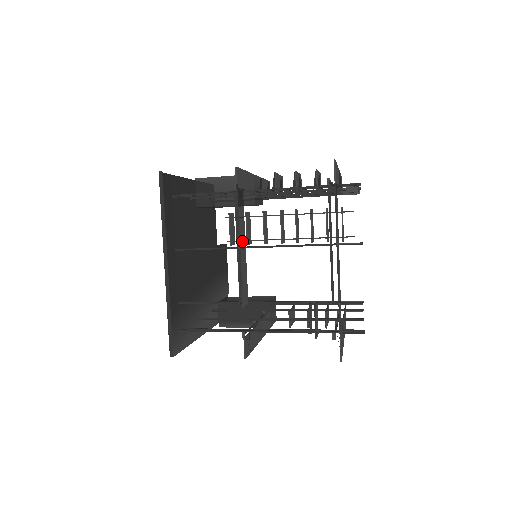
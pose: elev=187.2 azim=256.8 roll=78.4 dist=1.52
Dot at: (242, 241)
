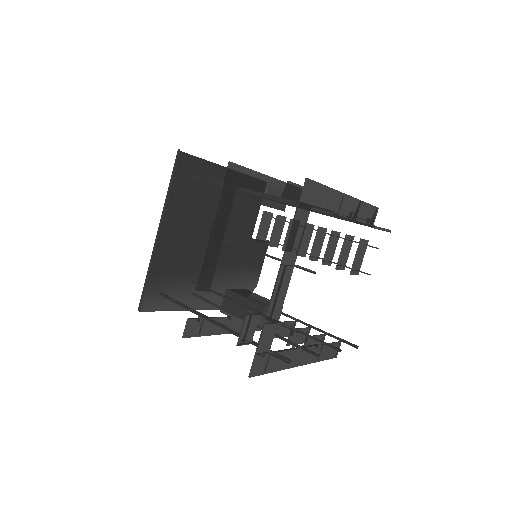
Dot at: (217, 232)
